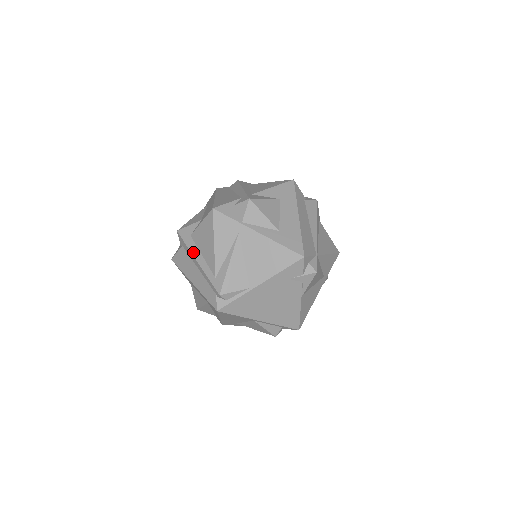
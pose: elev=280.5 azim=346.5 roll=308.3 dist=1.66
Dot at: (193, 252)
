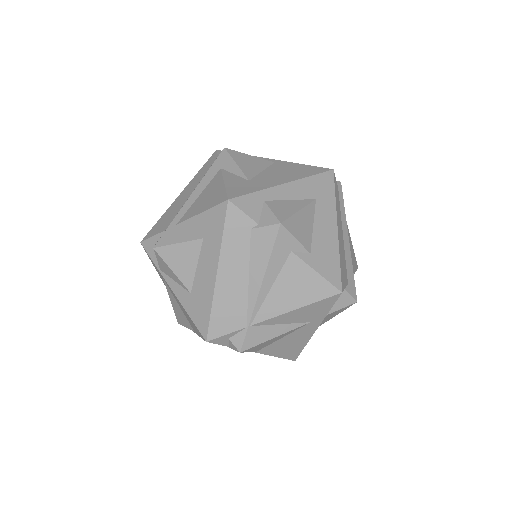
Dot at: occluded
